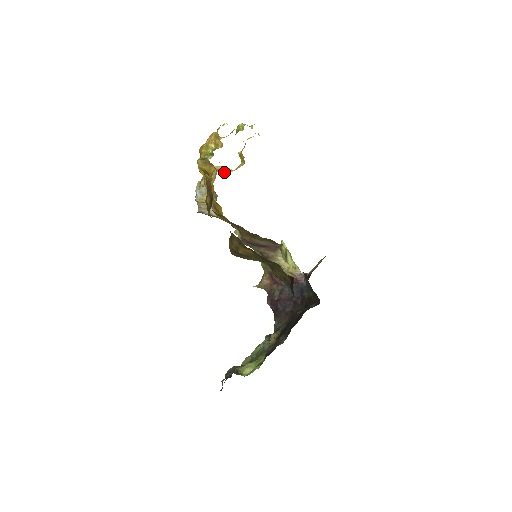
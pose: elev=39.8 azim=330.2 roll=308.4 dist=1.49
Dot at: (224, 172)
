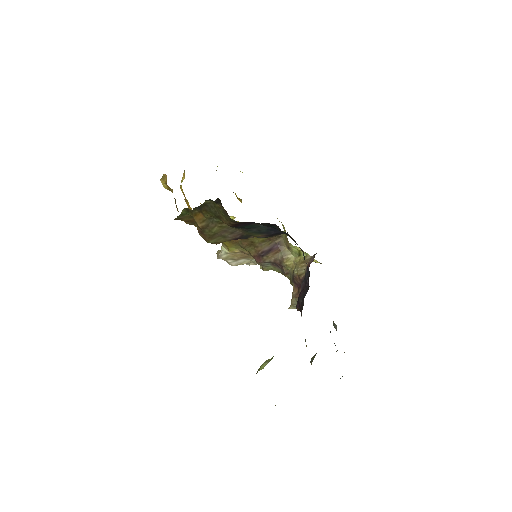
Dot at: occluded
